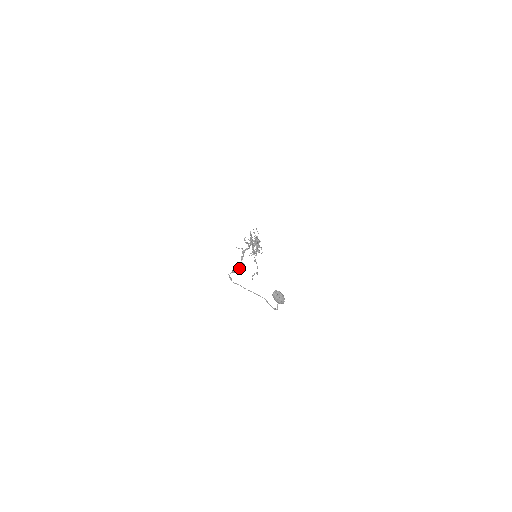
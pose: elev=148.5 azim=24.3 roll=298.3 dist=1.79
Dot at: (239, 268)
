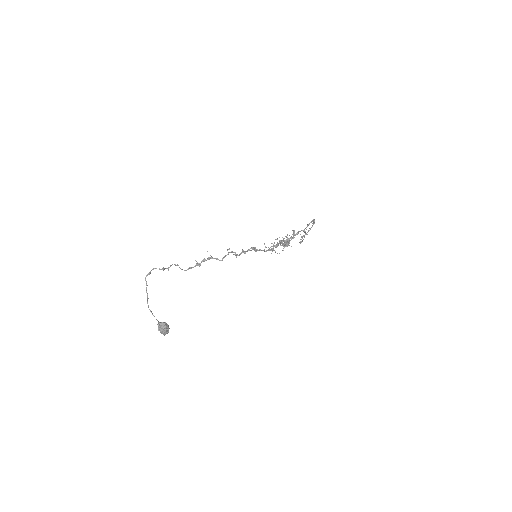
Dot at: occluded
